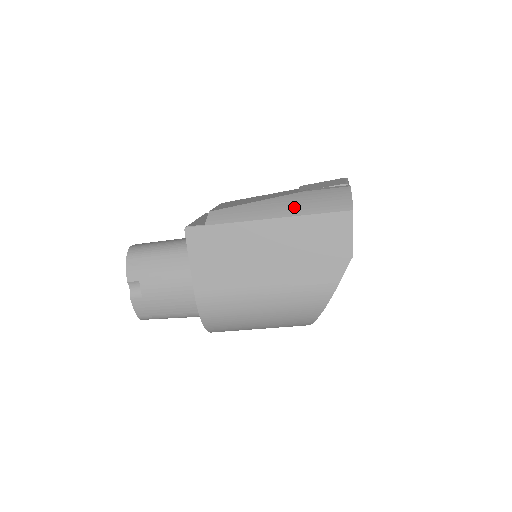
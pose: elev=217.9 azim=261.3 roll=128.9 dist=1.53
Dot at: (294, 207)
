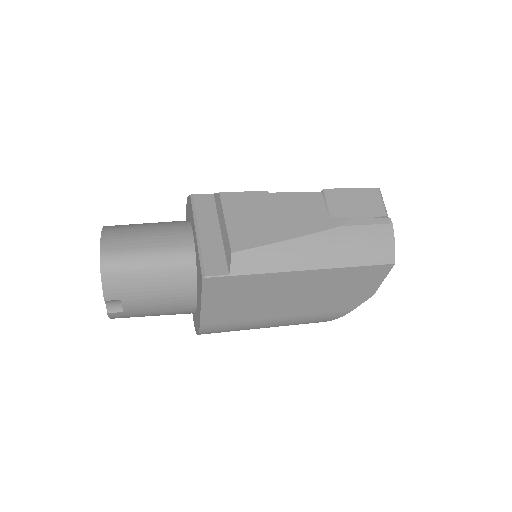
Dot at: (334, 255)
